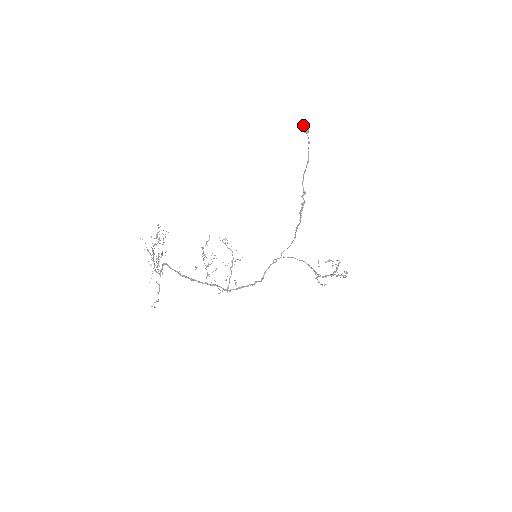
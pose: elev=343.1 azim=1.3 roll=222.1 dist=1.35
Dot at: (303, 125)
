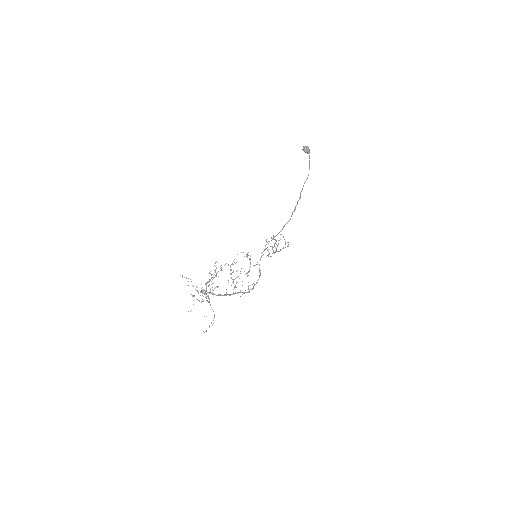
Dot at: (307, 148)
